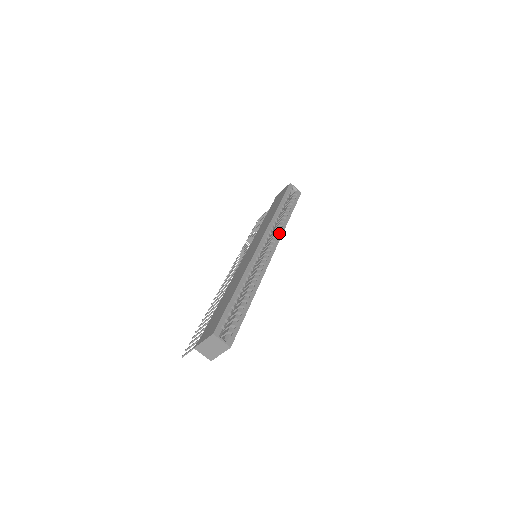
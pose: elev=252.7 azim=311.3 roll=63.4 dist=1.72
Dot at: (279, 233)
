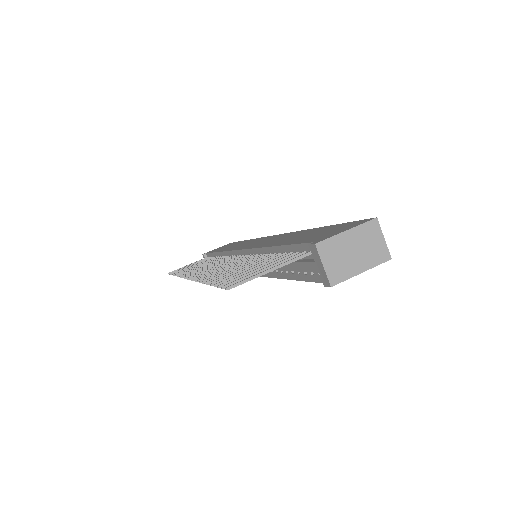
Dot at: occluded
